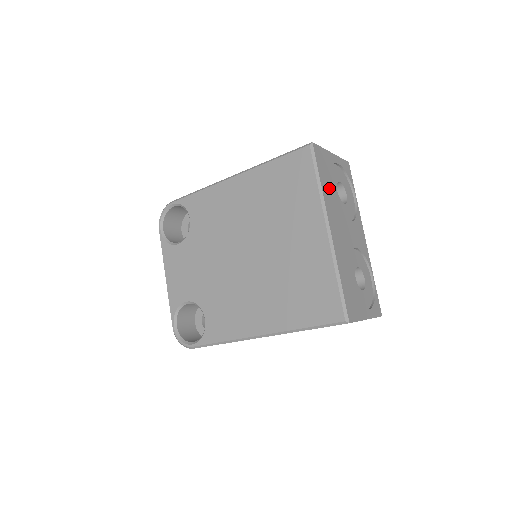
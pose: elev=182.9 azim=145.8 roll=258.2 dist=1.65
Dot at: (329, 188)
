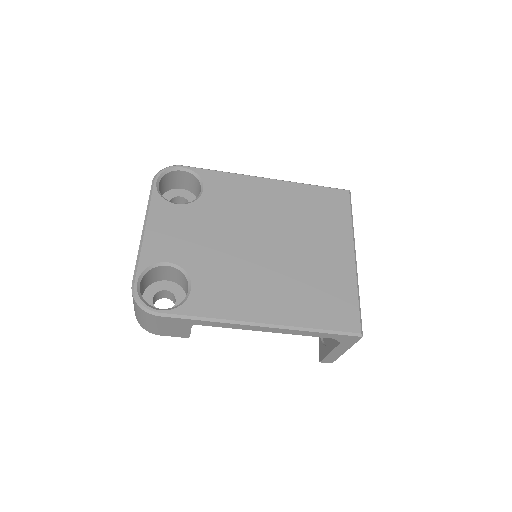
Dot at: occluded
